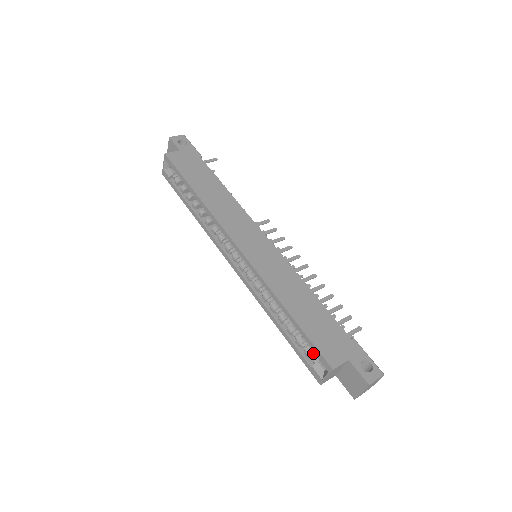
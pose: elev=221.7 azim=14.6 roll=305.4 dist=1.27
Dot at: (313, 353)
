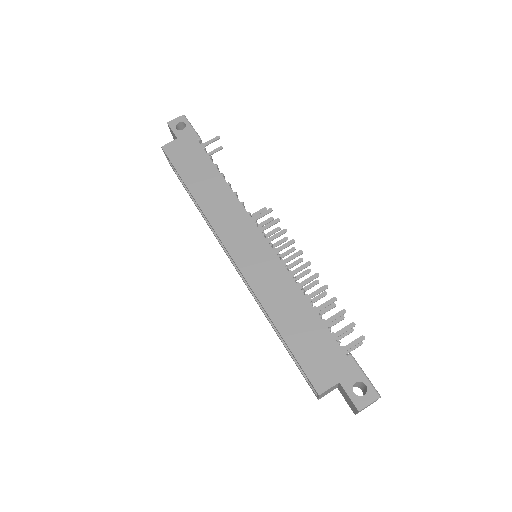
Dot at: occluded
